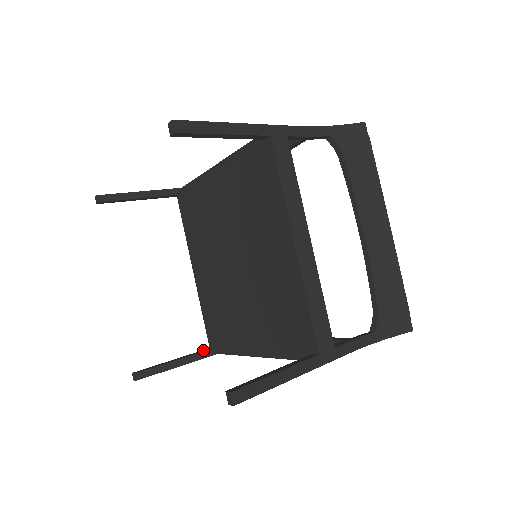
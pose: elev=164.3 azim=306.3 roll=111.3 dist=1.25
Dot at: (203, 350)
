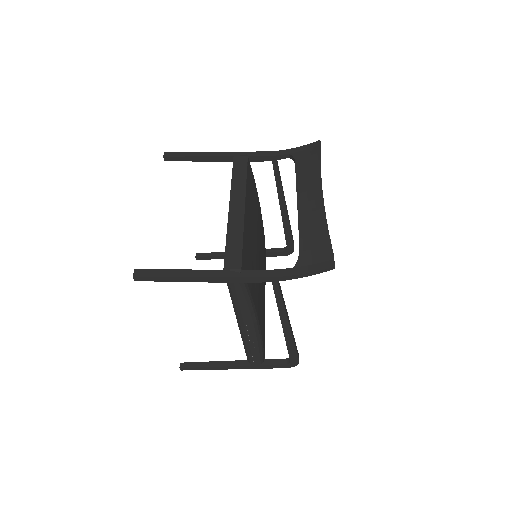
Dot at: occluded
